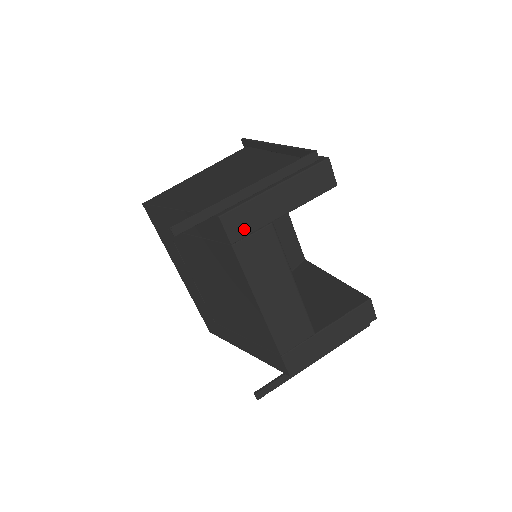
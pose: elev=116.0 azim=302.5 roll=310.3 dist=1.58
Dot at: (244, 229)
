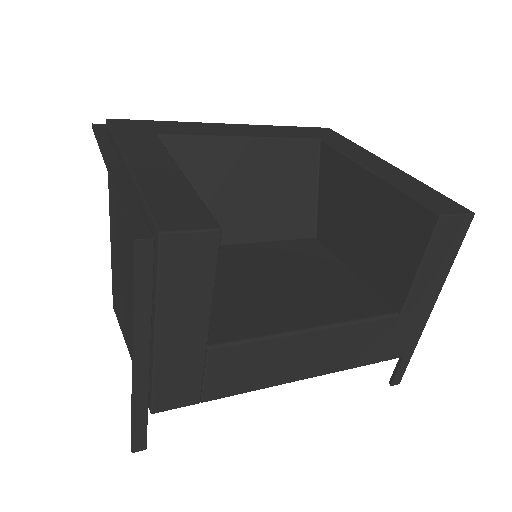
Dot at: (190, 386)
